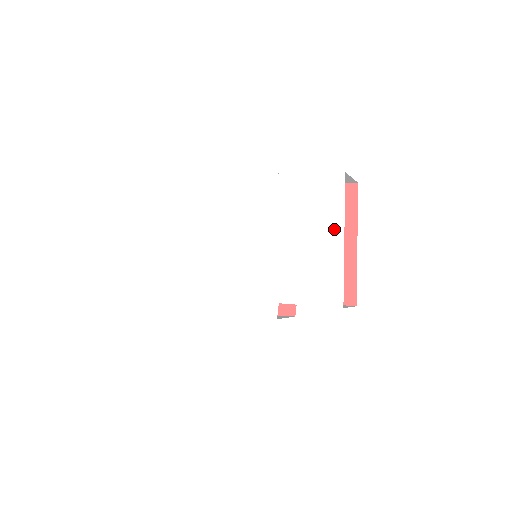
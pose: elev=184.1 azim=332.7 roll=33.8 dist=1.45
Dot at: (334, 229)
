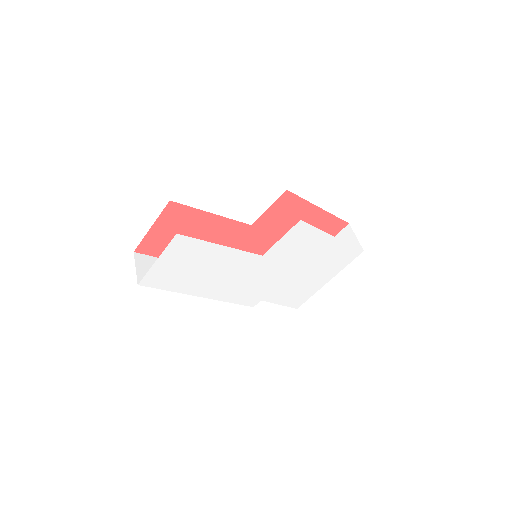
Dot at: (329, 276)
